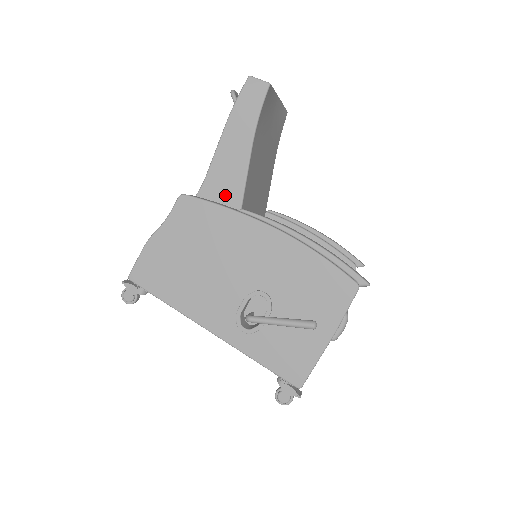
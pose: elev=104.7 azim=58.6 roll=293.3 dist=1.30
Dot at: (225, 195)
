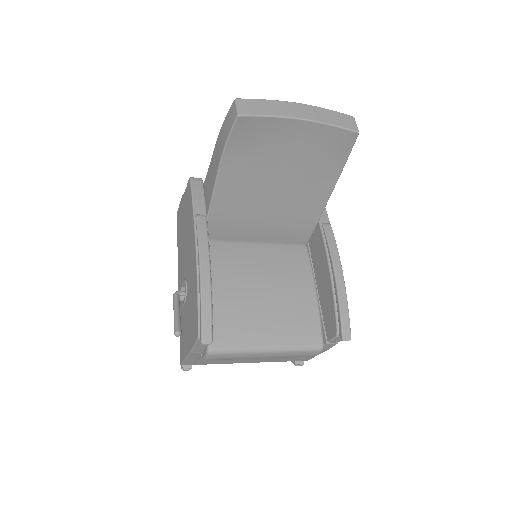
Dot at: (207, 195)
